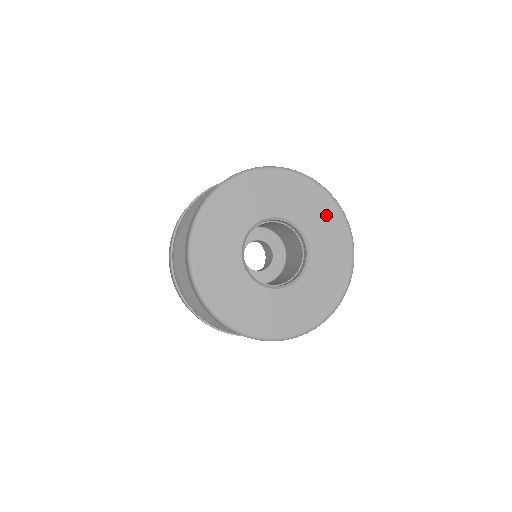
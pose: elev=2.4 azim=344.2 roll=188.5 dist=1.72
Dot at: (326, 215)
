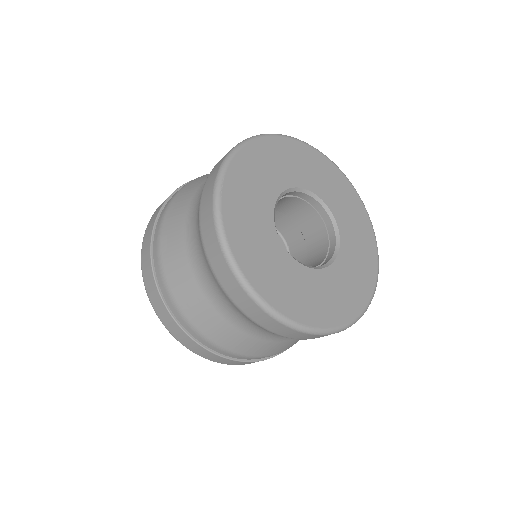
Dot at: (336, 183)
